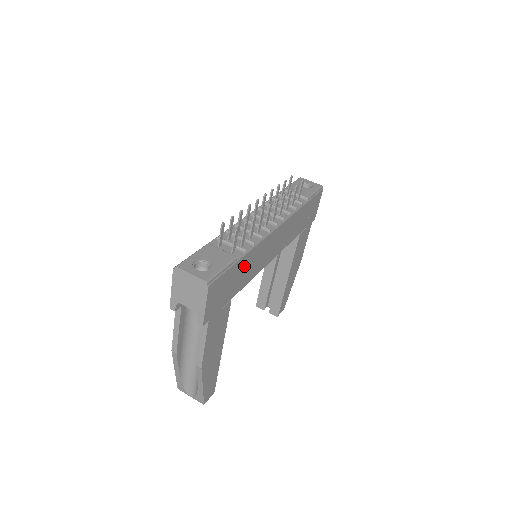
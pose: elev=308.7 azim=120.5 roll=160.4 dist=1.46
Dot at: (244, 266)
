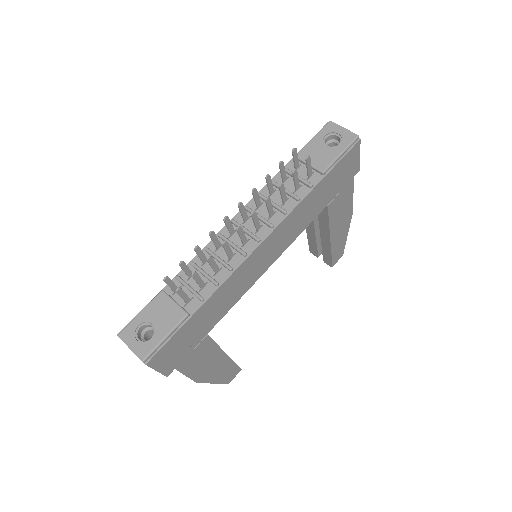
Dot at: (209, 309)
